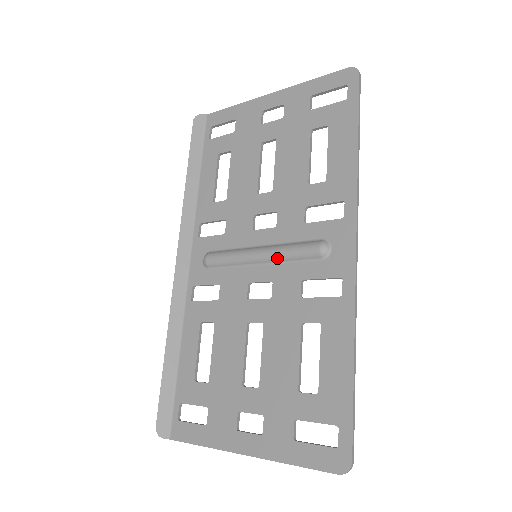
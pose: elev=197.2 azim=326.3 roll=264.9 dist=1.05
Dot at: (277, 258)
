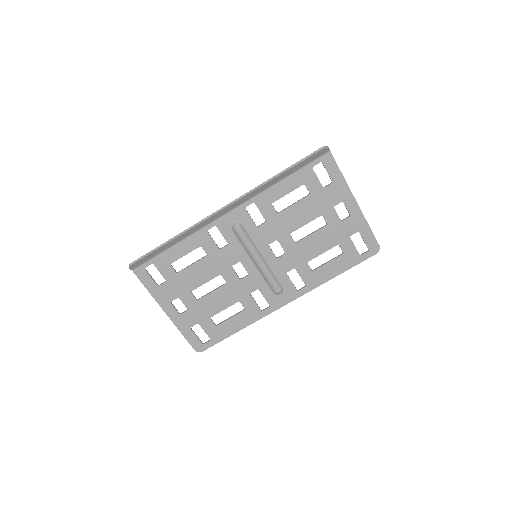
Dot at: (262, 272)
